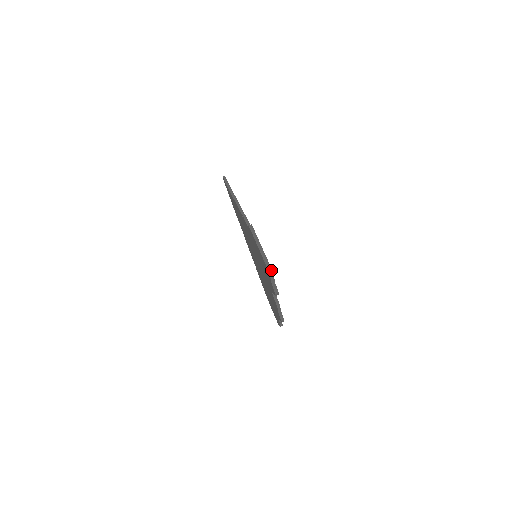
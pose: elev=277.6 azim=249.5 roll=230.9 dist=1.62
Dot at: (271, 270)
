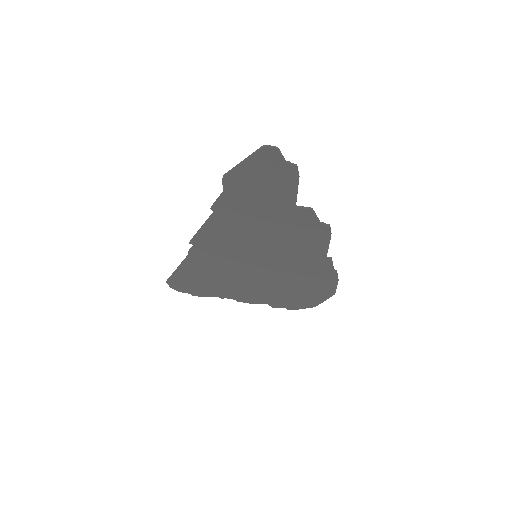
Dot at: (272, 146)
